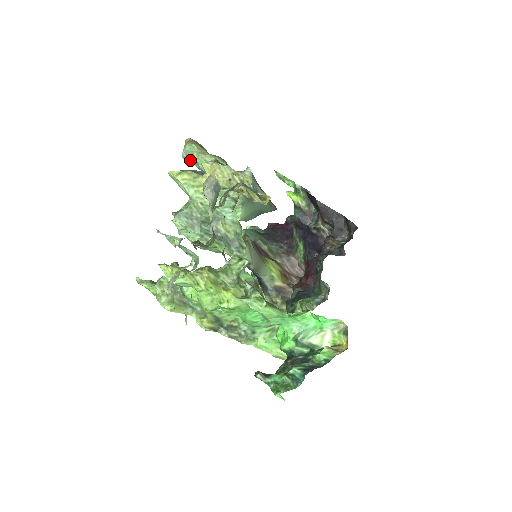
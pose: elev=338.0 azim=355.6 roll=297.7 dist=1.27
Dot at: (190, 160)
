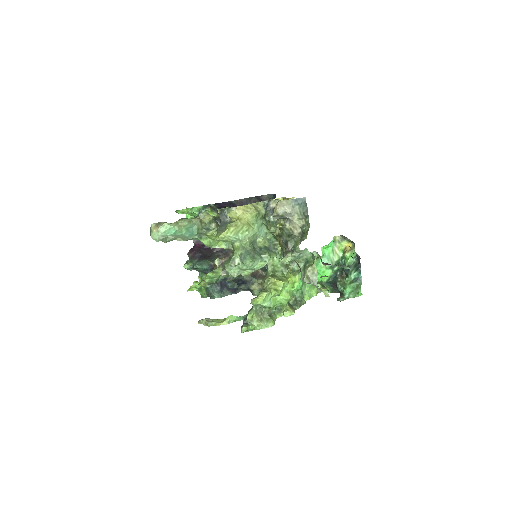
Dot at: (164, 238)
